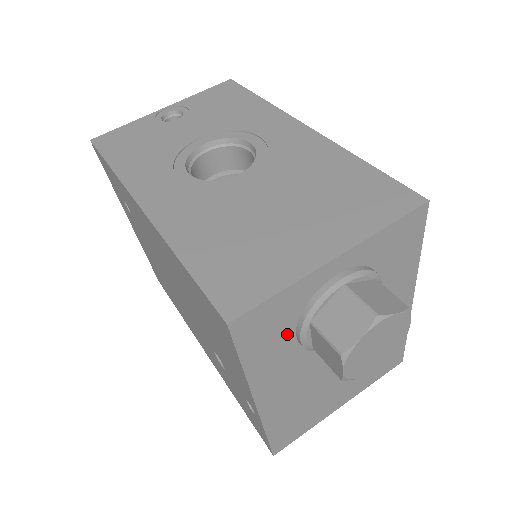
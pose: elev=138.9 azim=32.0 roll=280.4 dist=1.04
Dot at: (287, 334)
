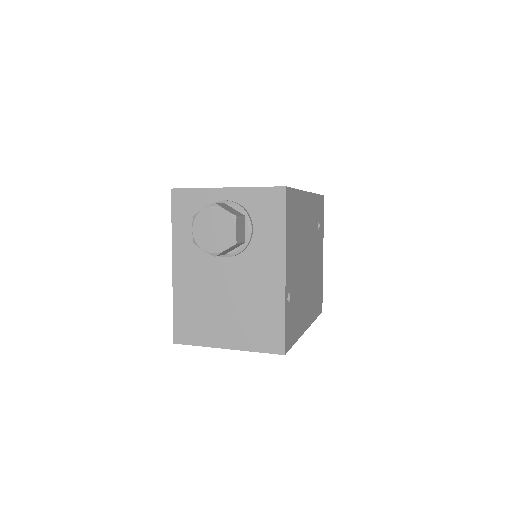
Dot at: occluded
